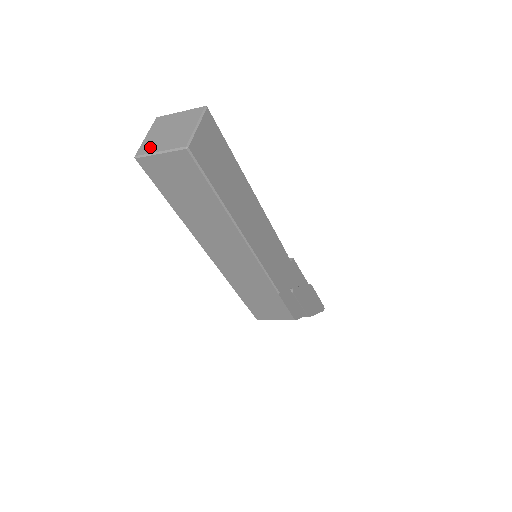
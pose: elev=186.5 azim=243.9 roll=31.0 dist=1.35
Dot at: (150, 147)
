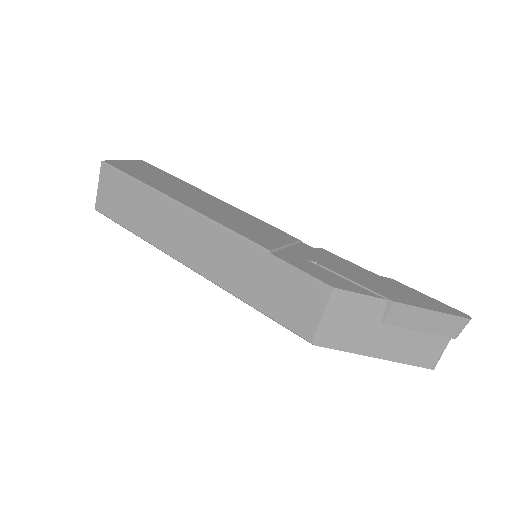
Dot at: occluded
